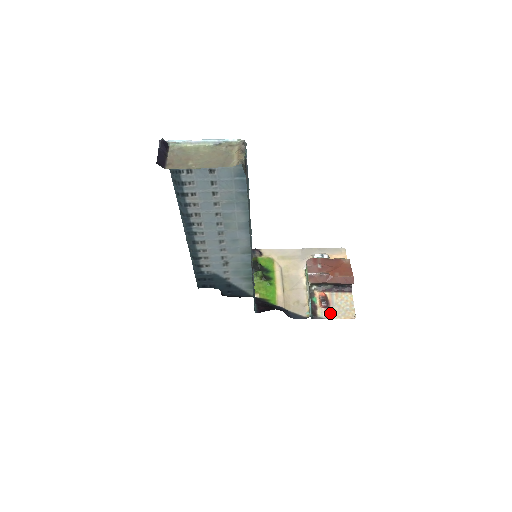
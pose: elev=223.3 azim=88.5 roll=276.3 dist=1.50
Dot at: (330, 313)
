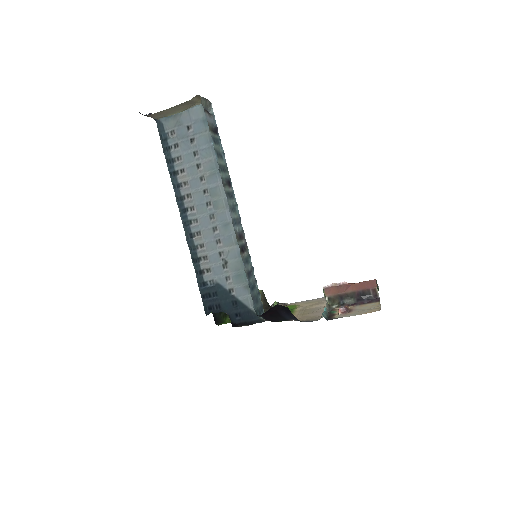
Dot at: (349, 314)
